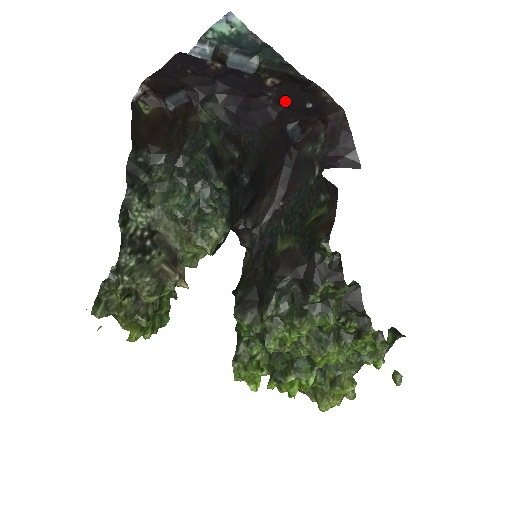
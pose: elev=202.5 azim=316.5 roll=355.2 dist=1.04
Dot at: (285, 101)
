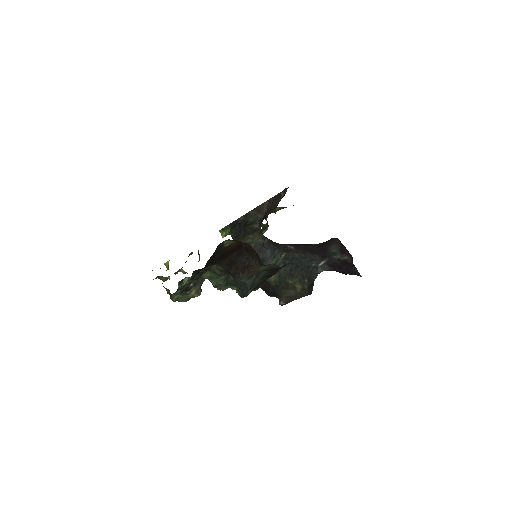
Dot at: occluded
